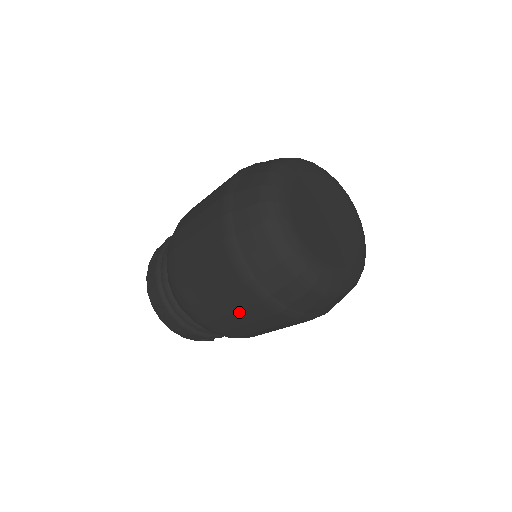
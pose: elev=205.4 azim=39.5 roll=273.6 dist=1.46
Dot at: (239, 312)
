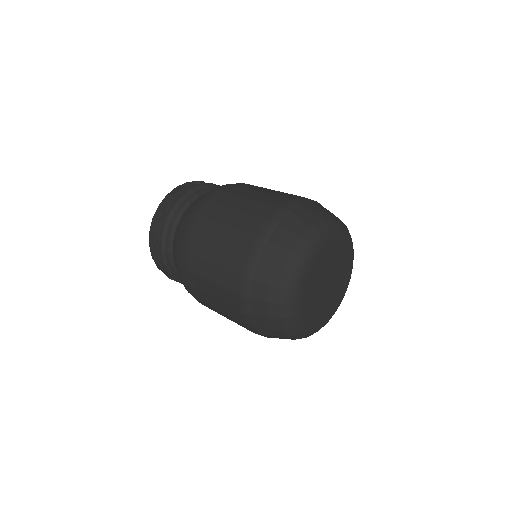
Dot at: (220, 302)
